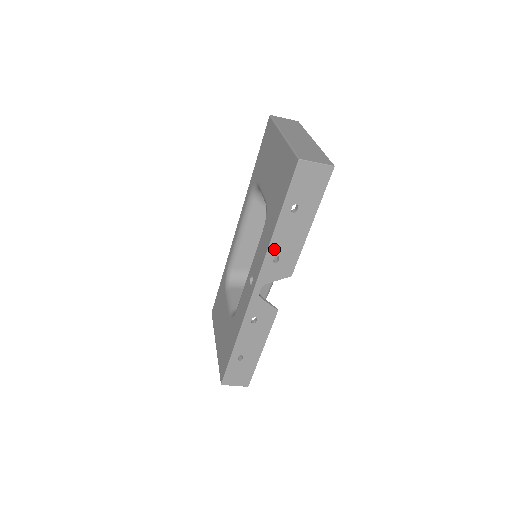
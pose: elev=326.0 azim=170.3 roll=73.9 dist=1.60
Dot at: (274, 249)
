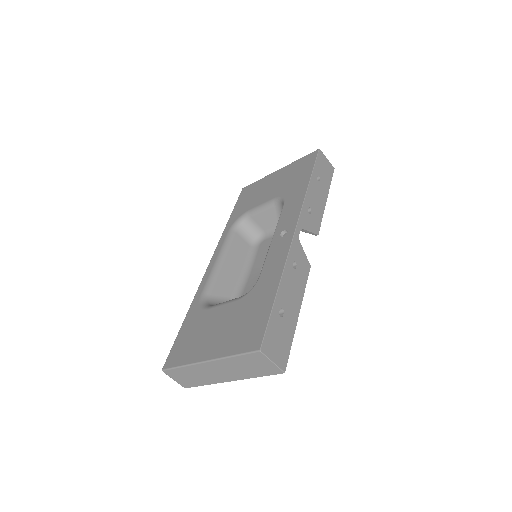
Dot at: (308, 200)
